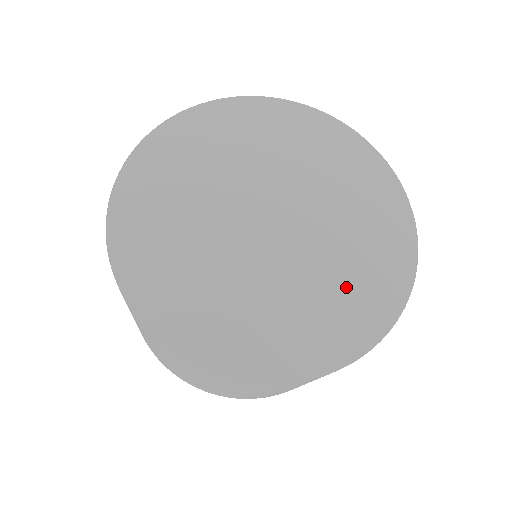
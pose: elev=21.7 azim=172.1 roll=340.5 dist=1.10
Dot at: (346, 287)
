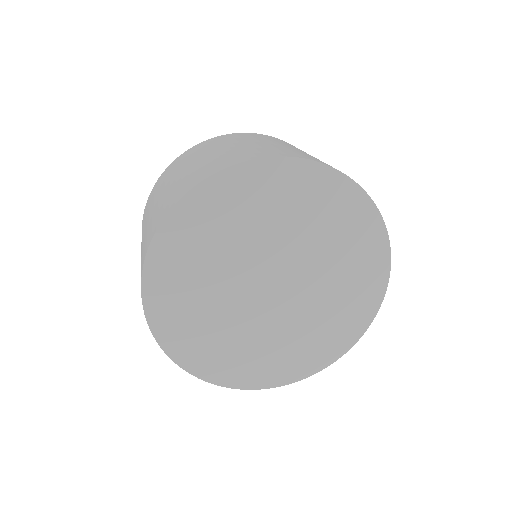
Dot at: (319, 332)
